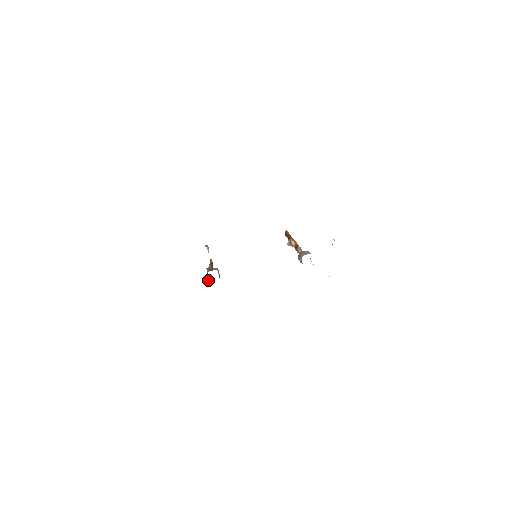
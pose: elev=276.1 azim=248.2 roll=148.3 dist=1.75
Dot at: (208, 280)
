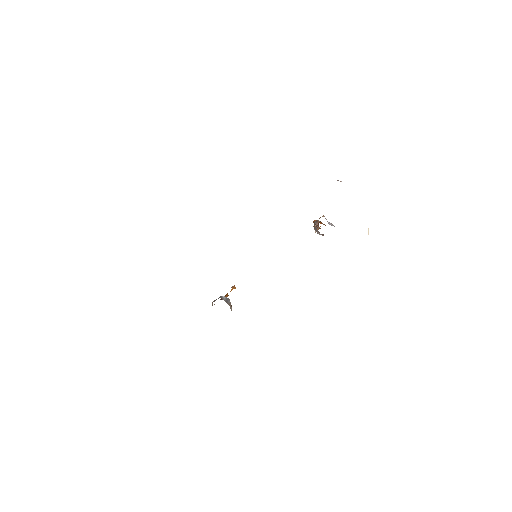
Dot at: occluded
